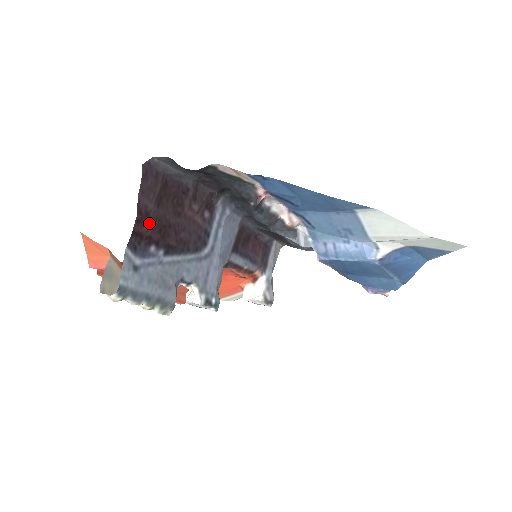
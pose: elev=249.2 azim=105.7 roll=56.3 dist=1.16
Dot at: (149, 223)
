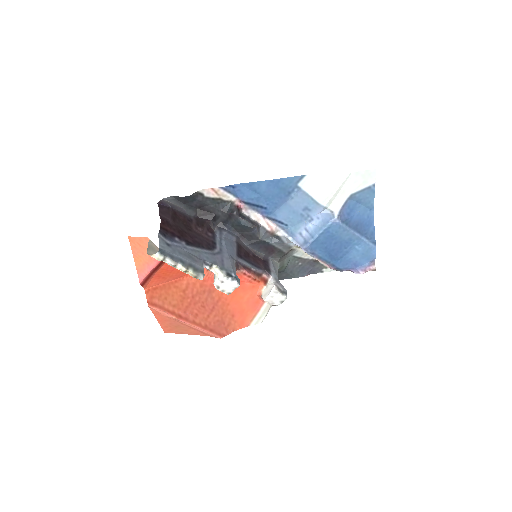
Dot at: (170, 226)
